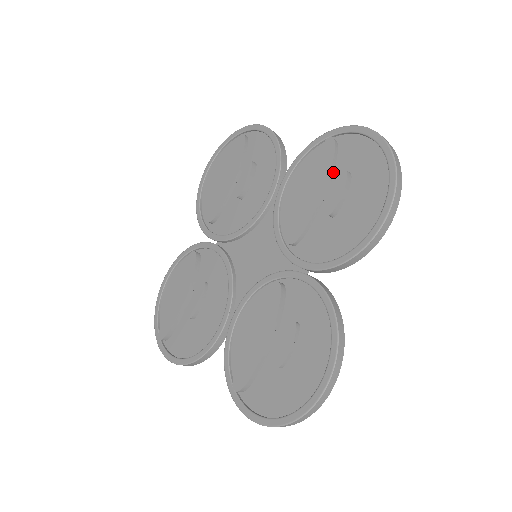
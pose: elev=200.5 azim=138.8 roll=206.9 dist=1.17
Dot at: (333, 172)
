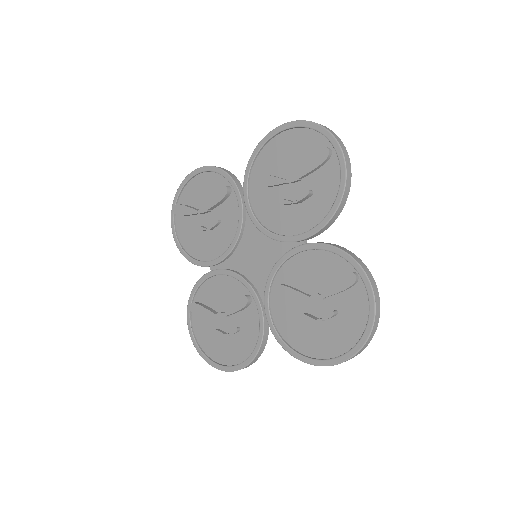
Dot at: (333, 295)
